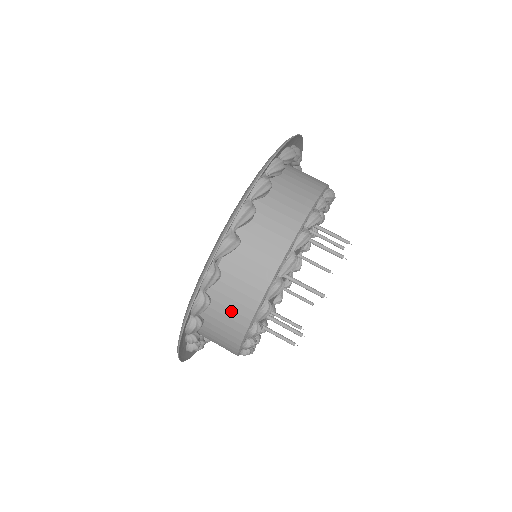
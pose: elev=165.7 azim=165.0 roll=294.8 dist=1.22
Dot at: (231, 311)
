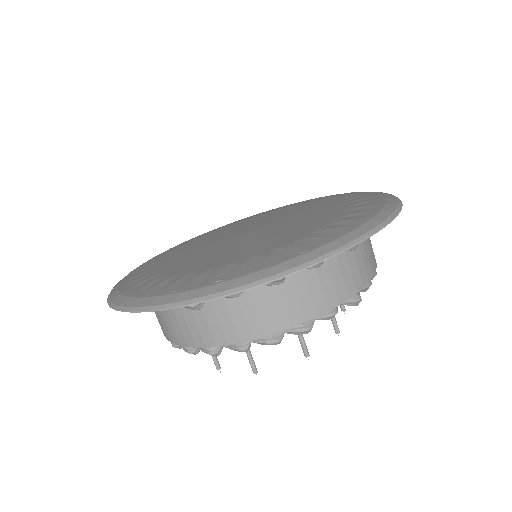
Dot at: (165, 322)
